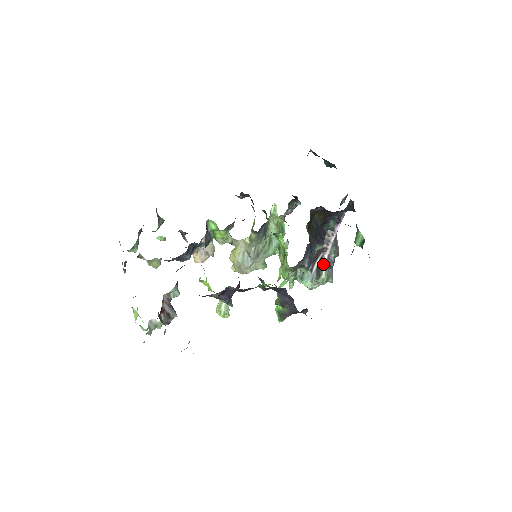
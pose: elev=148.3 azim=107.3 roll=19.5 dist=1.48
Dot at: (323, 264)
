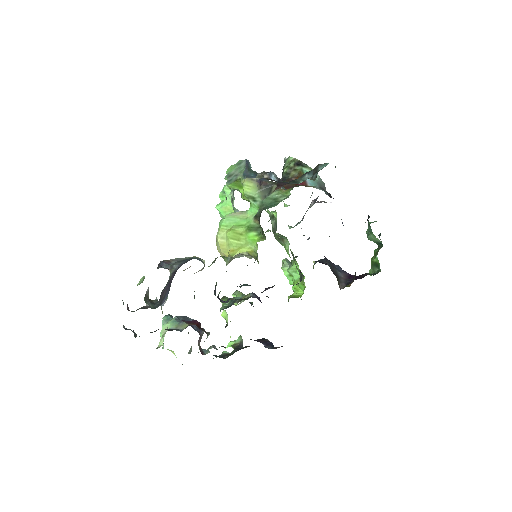
Dot at: (310, 204)
